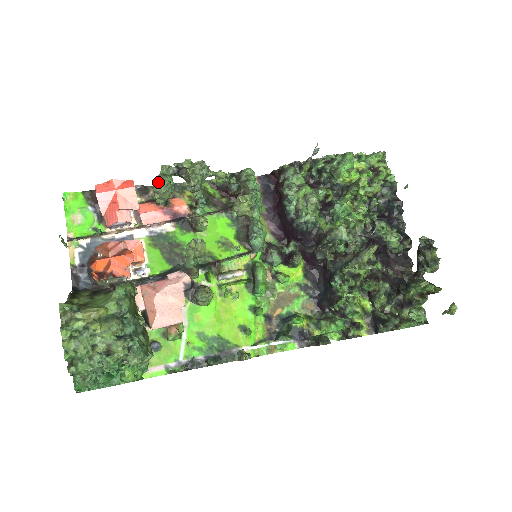
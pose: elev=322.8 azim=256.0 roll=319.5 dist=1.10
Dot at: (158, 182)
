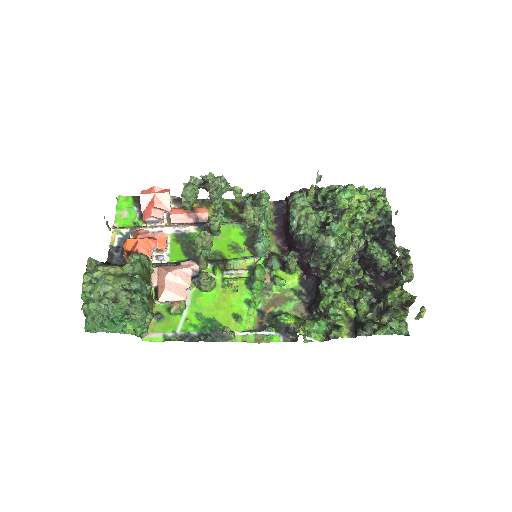
Dot at: (185, 187)
